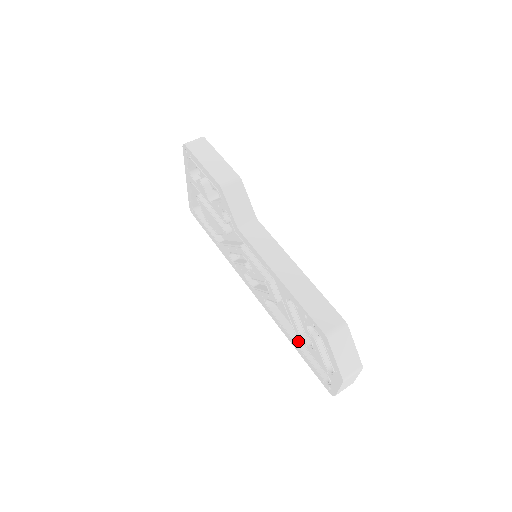
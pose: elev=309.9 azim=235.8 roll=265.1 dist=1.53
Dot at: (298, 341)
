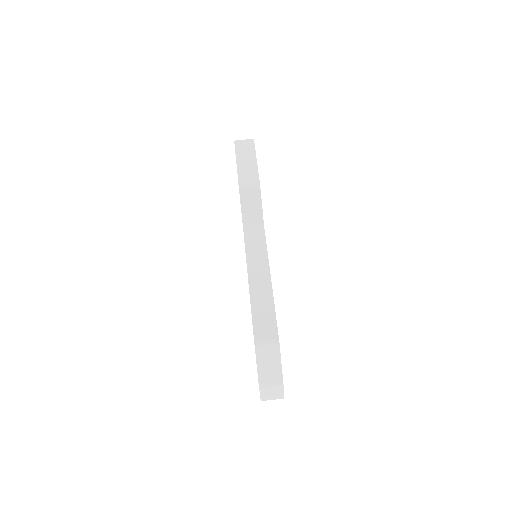
Dot at: occluded
